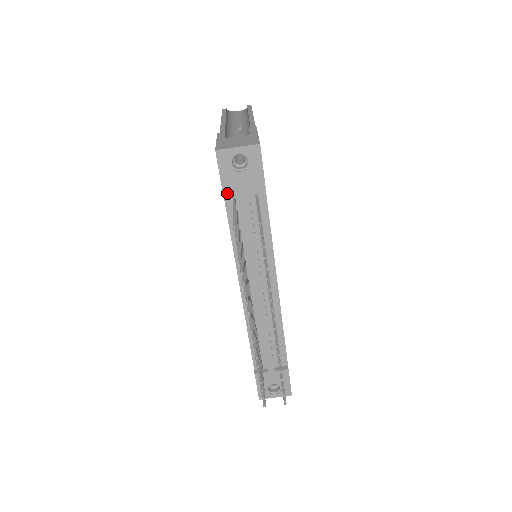
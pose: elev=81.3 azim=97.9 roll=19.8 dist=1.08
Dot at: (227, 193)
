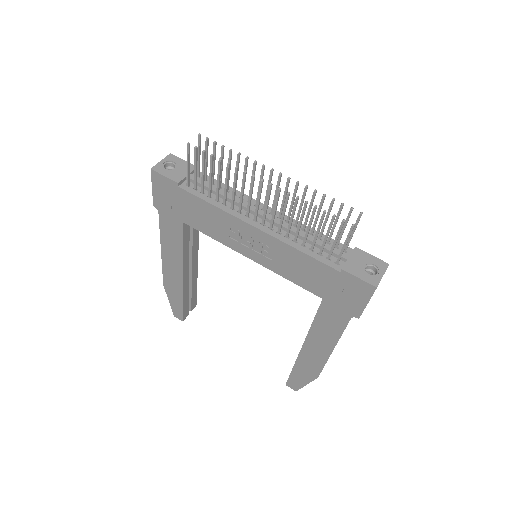
Dot at: (179, 181)
